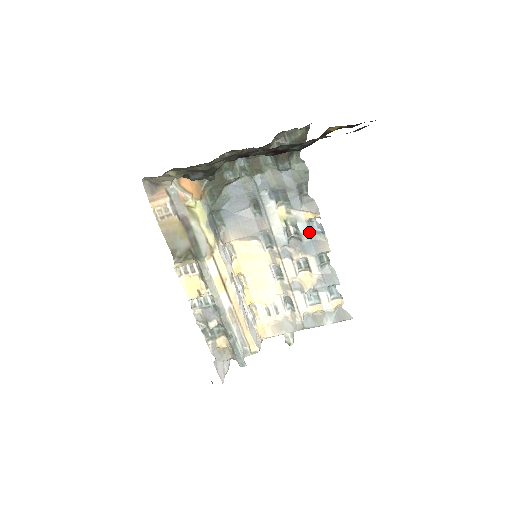
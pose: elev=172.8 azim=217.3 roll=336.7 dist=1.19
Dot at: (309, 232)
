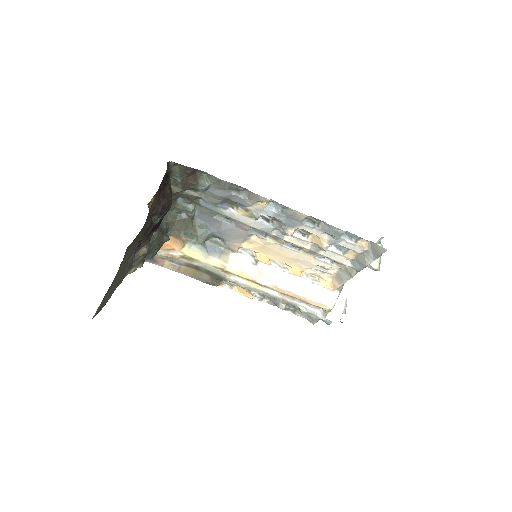
Dot at: (277, 213)
